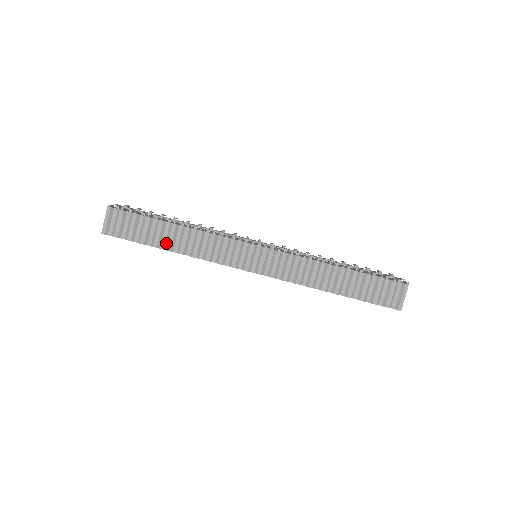
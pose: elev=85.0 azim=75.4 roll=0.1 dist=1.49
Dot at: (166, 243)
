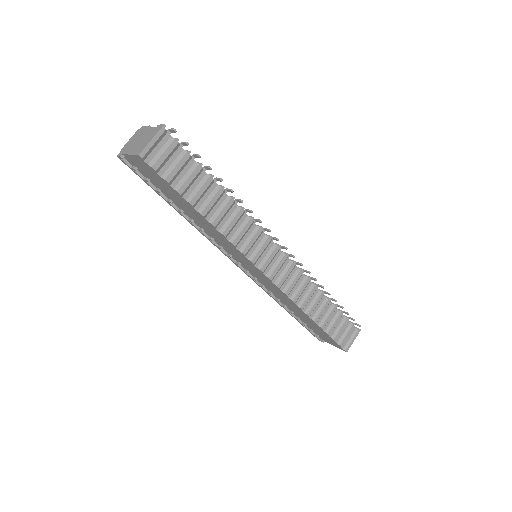
Dot at: (204, 205)
